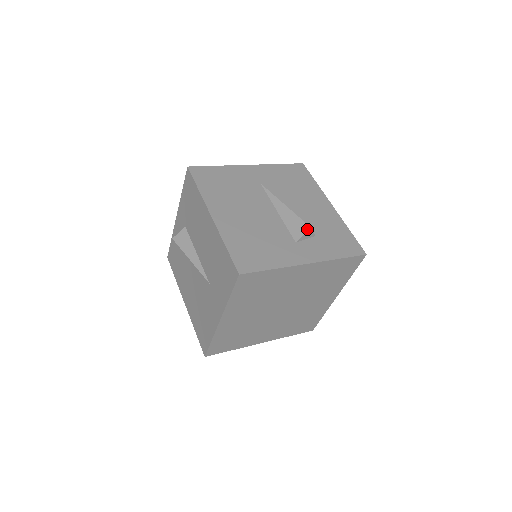
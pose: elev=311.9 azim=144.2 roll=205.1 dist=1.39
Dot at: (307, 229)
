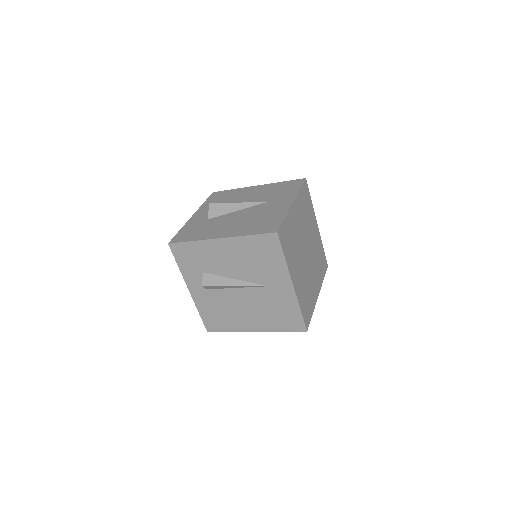
Dot at: occluded
